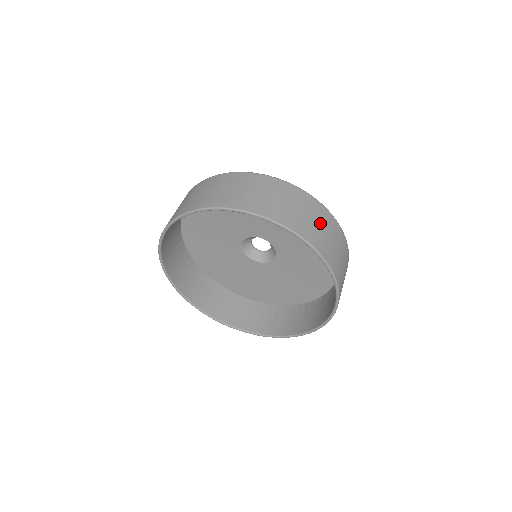
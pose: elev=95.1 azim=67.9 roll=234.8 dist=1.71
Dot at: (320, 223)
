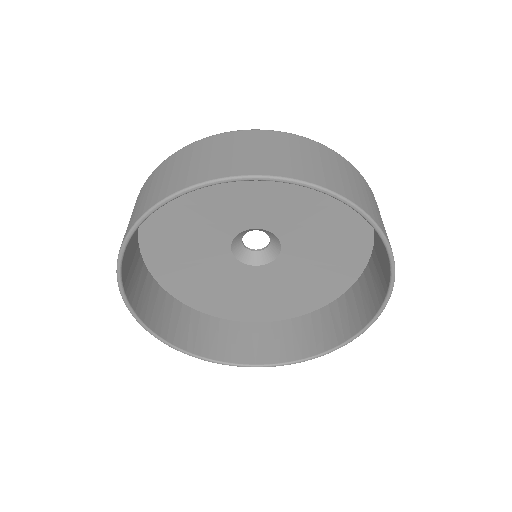
Dot at: occluded
